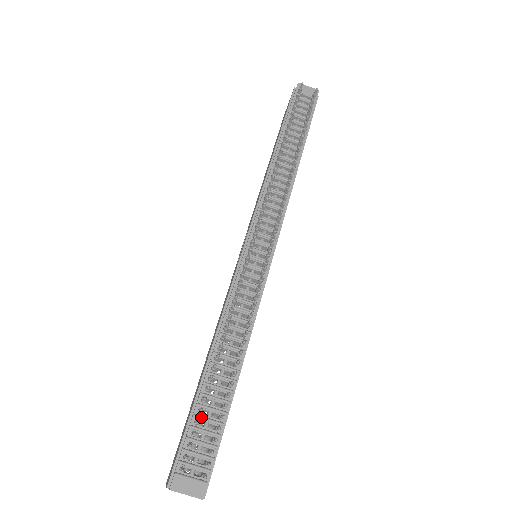
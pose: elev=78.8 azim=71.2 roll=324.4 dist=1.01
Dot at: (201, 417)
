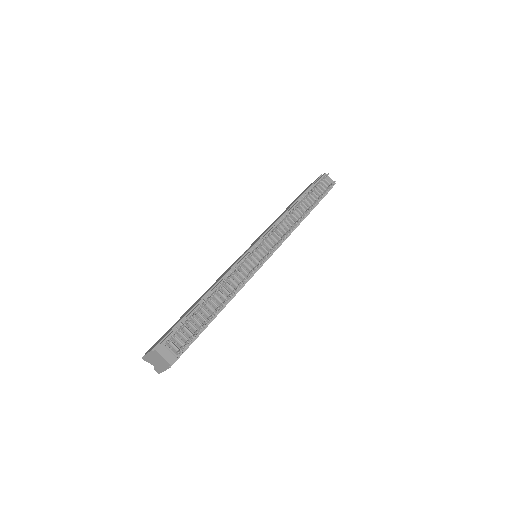
Dot at: (189, 322)
